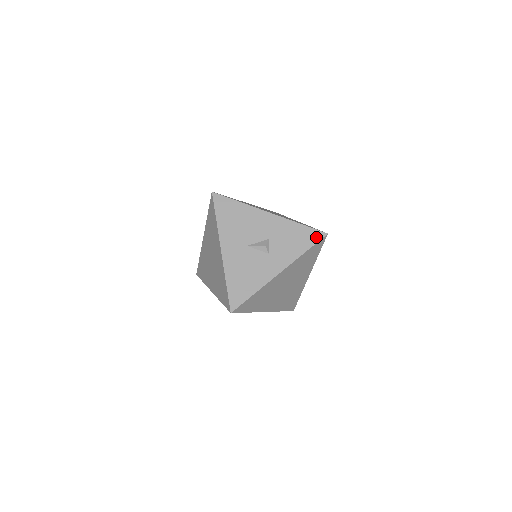
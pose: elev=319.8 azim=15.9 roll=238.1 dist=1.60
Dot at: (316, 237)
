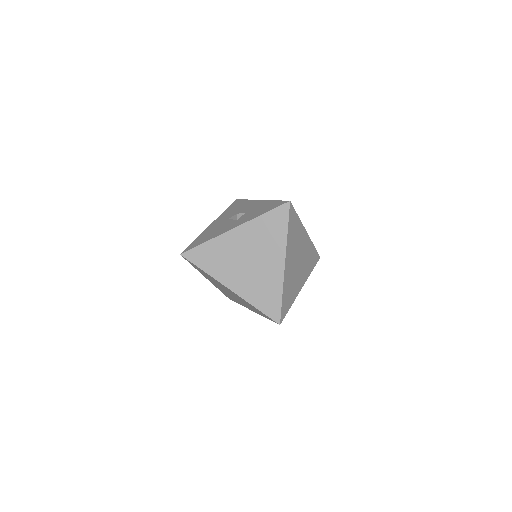
Dot at: (279, 204)
